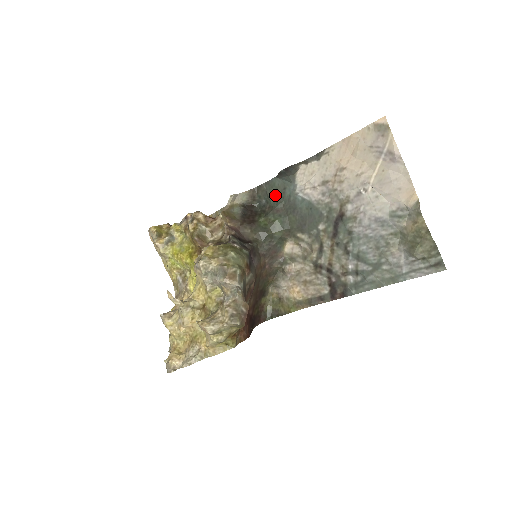
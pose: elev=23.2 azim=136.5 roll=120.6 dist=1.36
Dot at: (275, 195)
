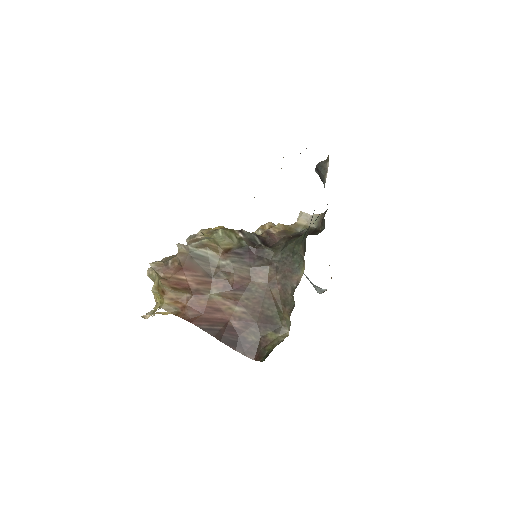
Dot at: occluded
